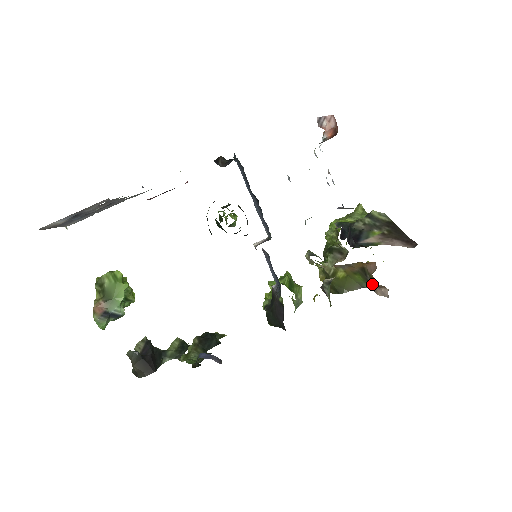
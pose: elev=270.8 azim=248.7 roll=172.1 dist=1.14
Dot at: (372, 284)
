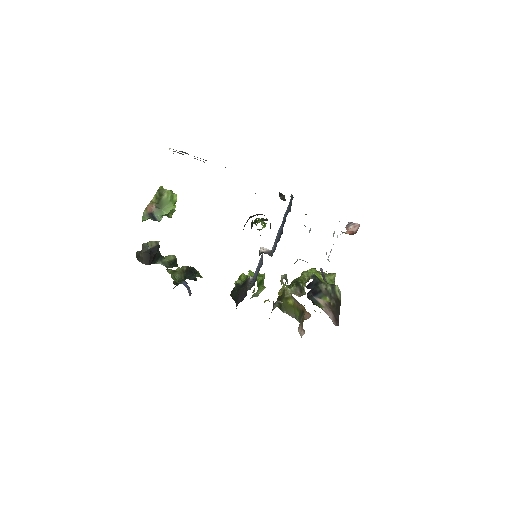
Dot at: (300, 323)
